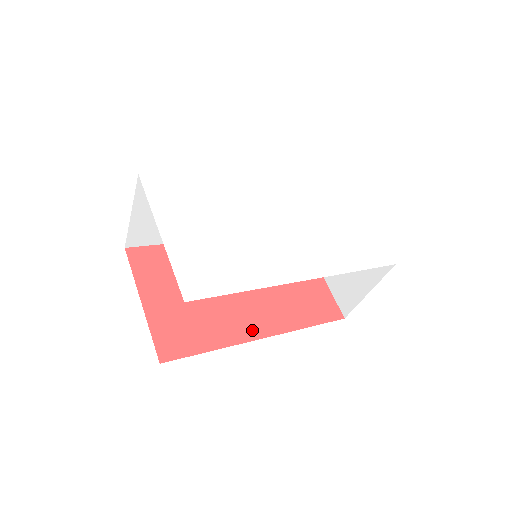
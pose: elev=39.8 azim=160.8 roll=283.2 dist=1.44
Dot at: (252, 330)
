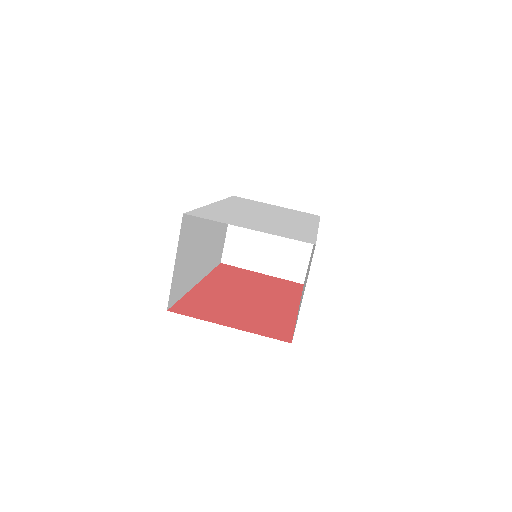
Dot at: (289, 308)
